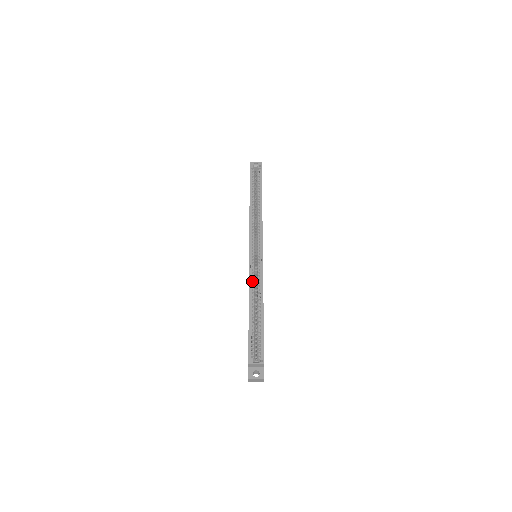
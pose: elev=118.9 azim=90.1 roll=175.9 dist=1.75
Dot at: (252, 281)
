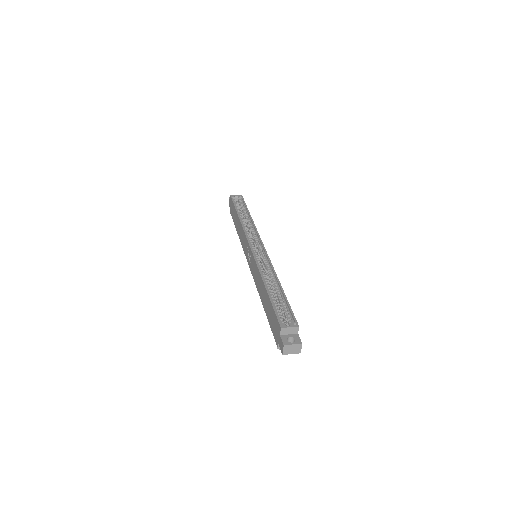
Dot at: (261, 267)
